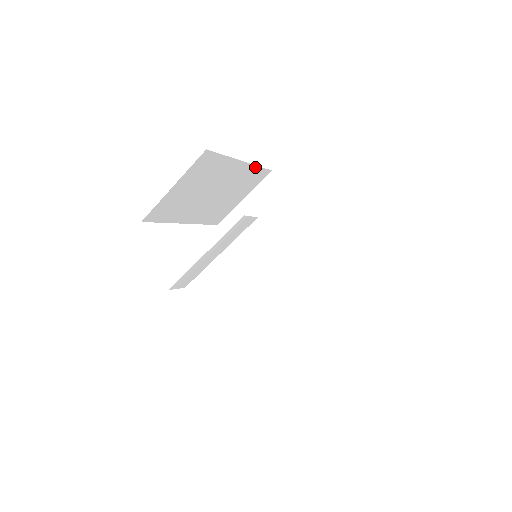
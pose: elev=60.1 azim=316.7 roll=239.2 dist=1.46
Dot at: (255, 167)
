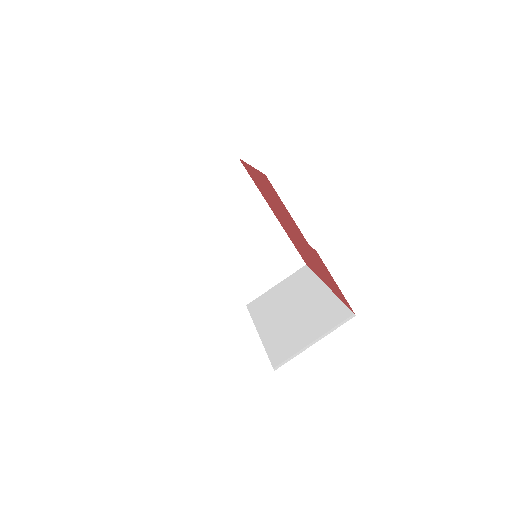
Dot at: occluded
